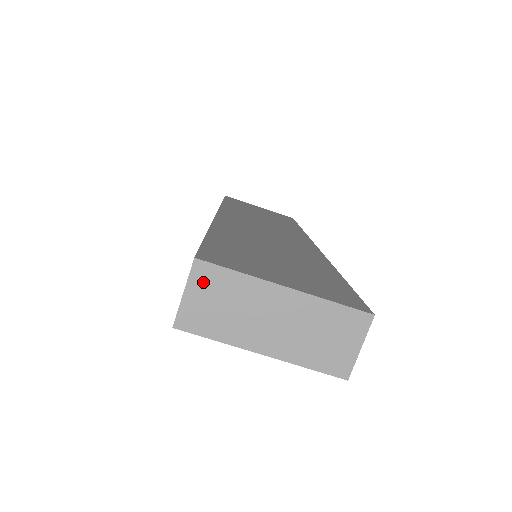
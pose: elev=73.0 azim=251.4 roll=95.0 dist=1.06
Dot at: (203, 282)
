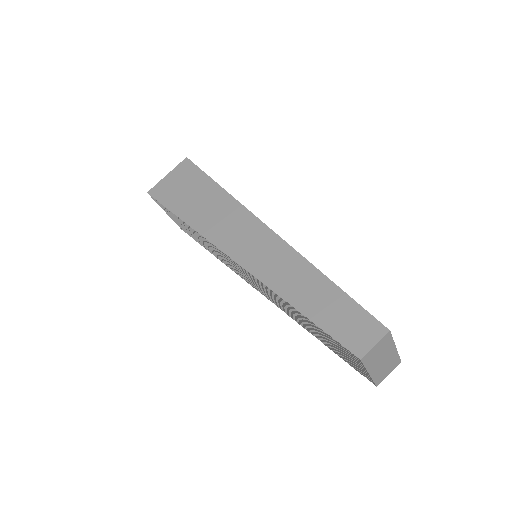
Dot at: (383, 341)
